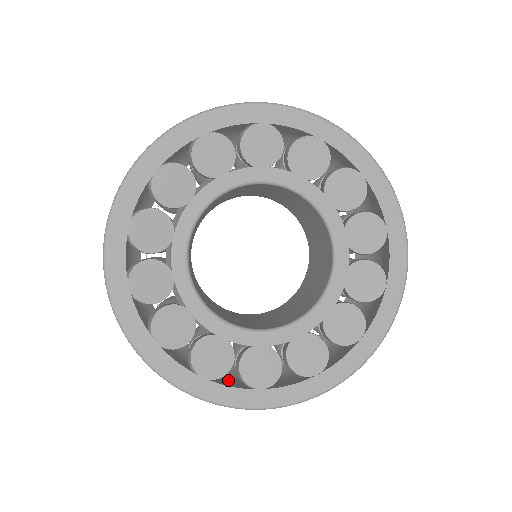
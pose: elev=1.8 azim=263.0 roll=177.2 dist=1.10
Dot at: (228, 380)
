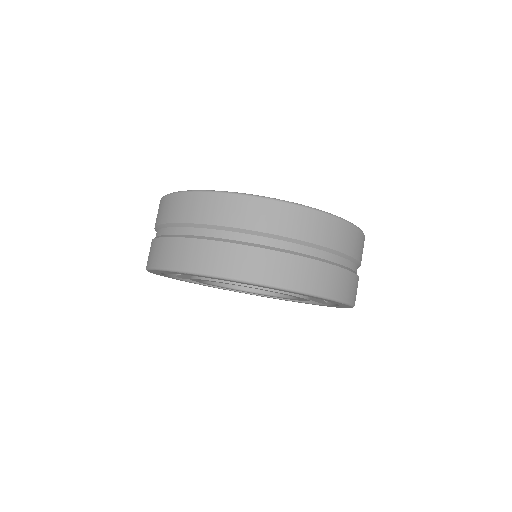
Dot at: occluded
